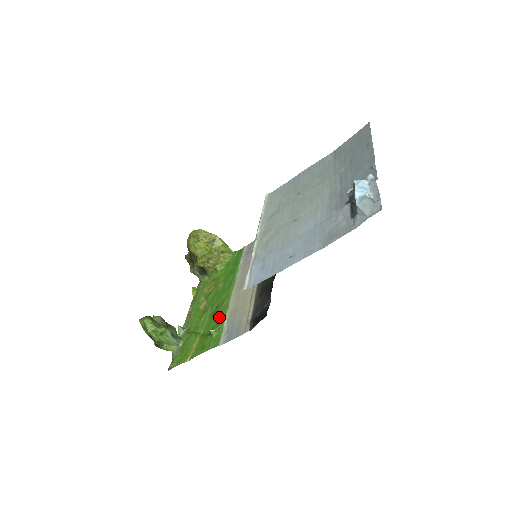
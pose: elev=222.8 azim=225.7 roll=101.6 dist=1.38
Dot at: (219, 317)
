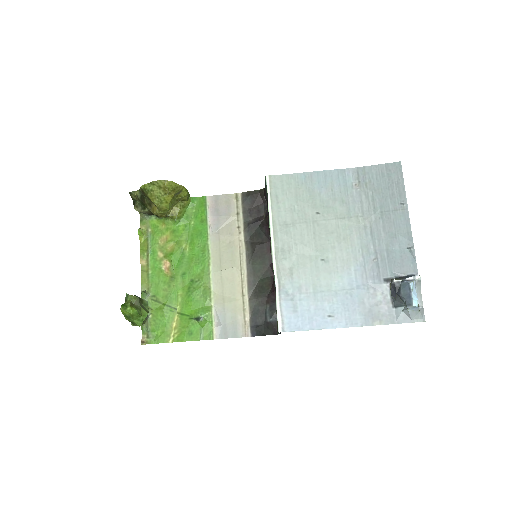
Dot at: (202, 300)
